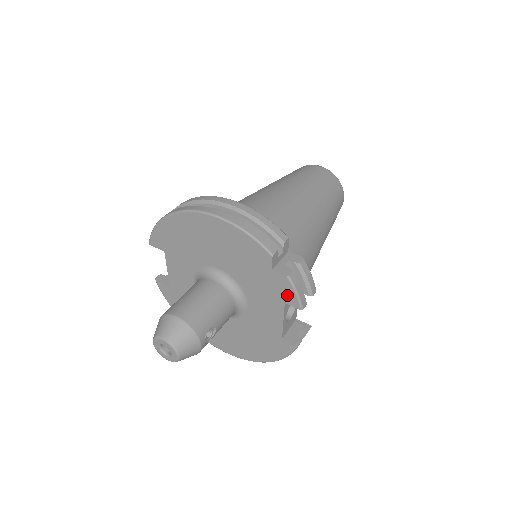
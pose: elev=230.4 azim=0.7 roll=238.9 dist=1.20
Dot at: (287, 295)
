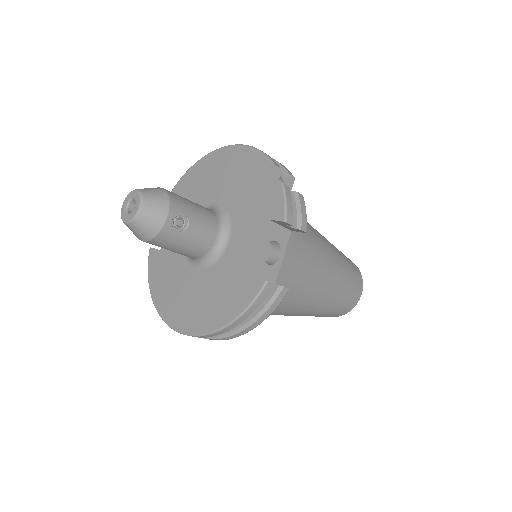
Dot at: (275, 207)
